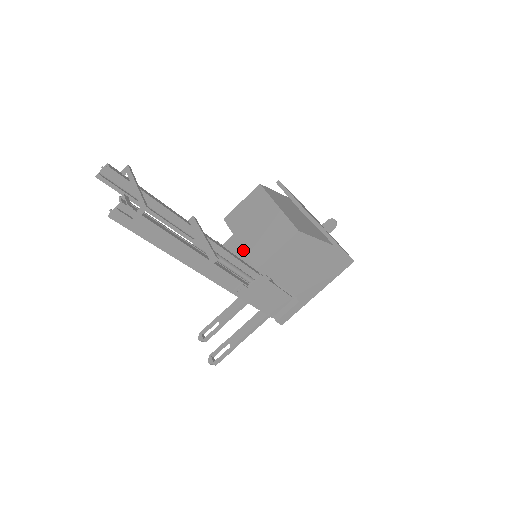
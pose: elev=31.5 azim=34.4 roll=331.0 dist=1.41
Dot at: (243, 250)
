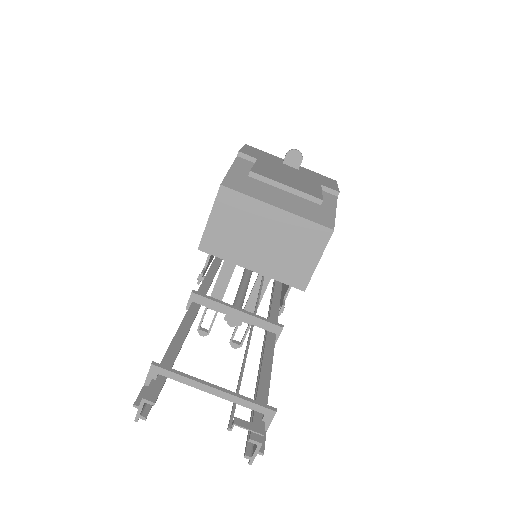
Dot at: occluded
